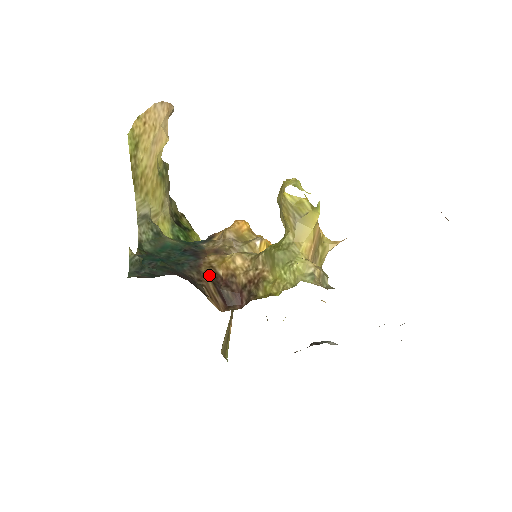
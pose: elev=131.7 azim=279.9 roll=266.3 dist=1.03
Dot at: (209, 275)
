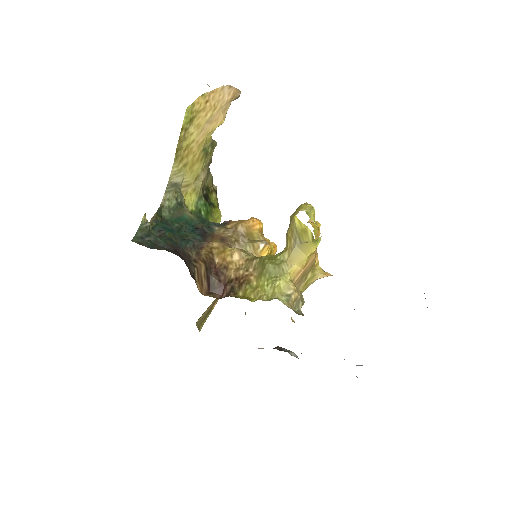
Dot at: (206, 259)
